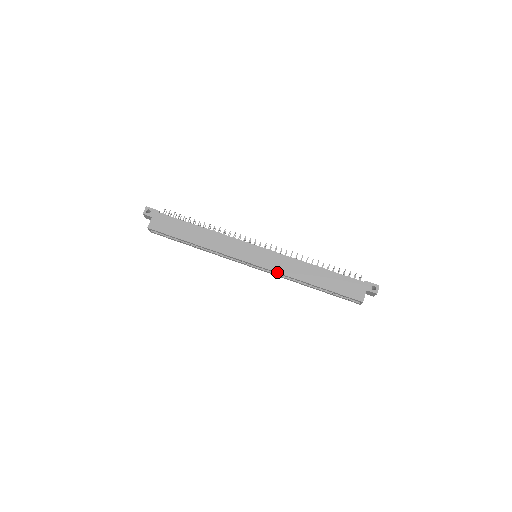
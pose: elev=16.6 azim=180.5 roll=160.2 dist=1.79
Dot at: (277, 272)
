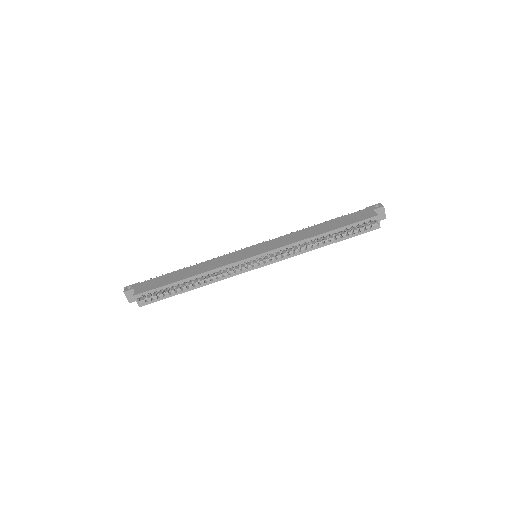
Dot at: (283, 246)
